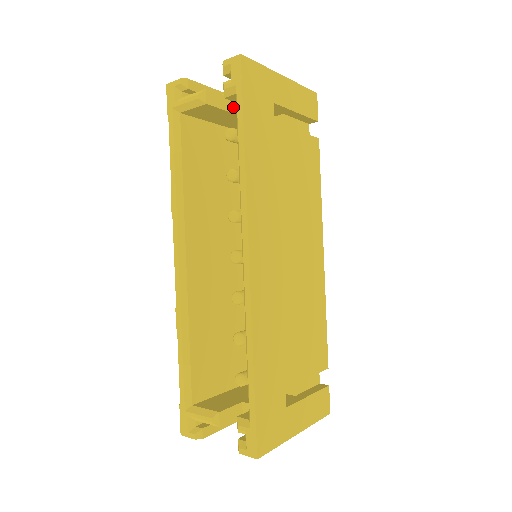
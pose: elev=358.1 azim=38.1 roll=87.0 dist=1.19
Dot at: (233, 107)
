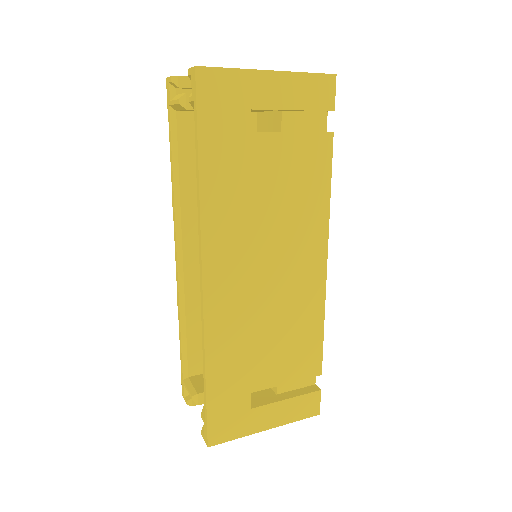
Dot at: occluded
